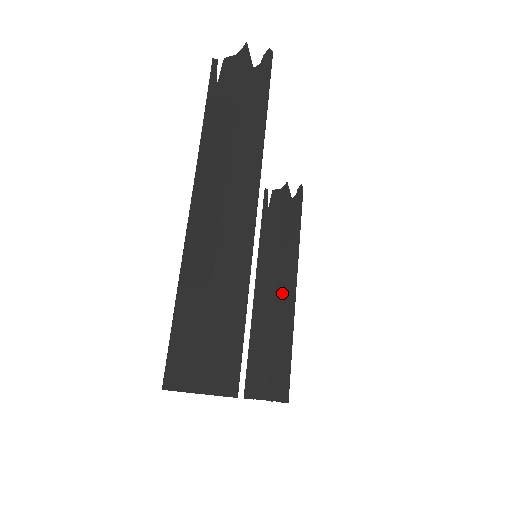
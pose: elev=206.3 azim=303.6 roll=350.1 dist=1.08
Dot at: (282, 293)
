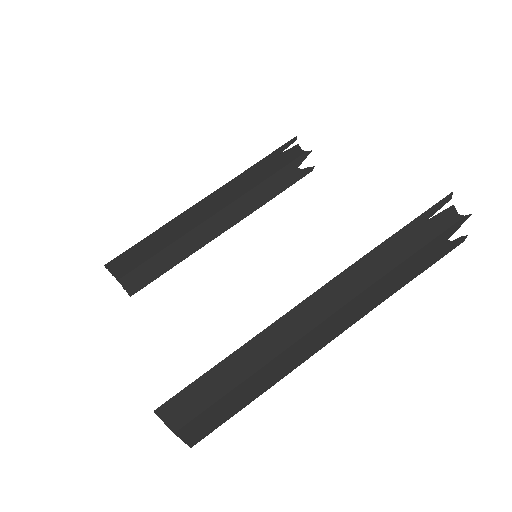
Dot at: (212, 225)
